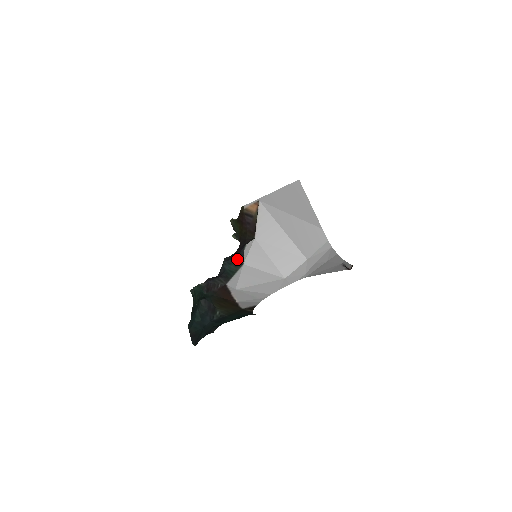
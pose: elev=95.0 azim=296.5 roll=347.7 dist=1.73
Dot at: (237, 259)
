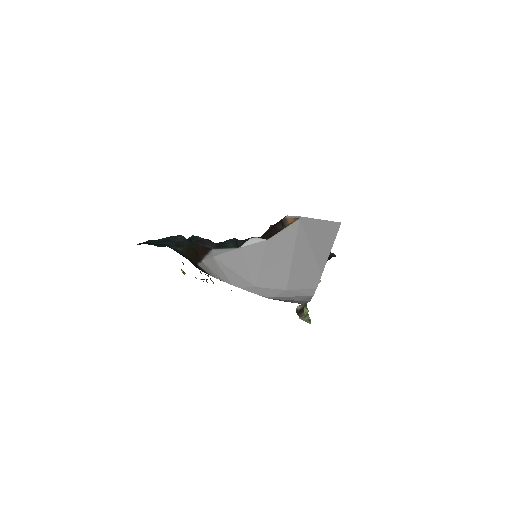
Dot at: (240, 242)
